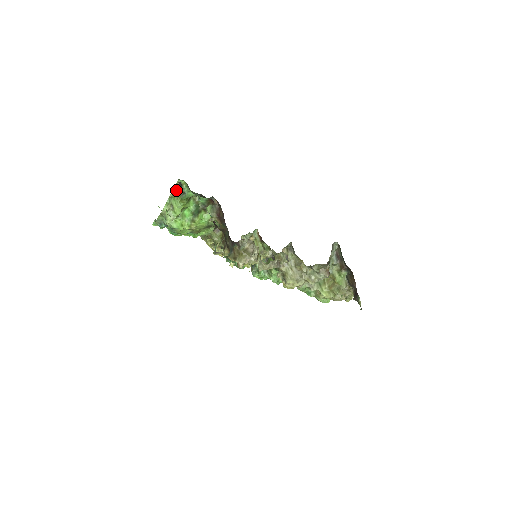
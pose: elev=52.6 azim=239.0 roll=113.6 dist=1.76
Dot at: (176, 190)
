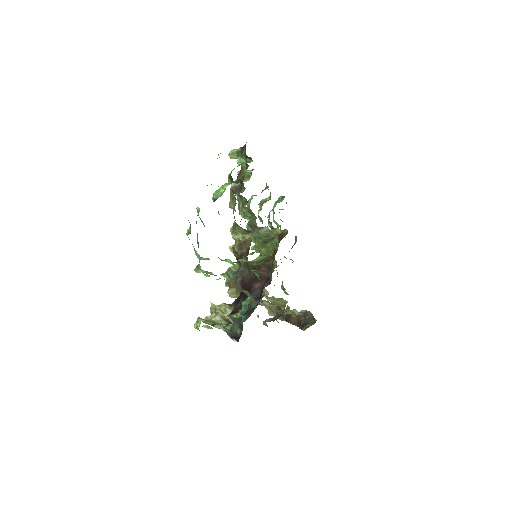
Dot at: occluded
